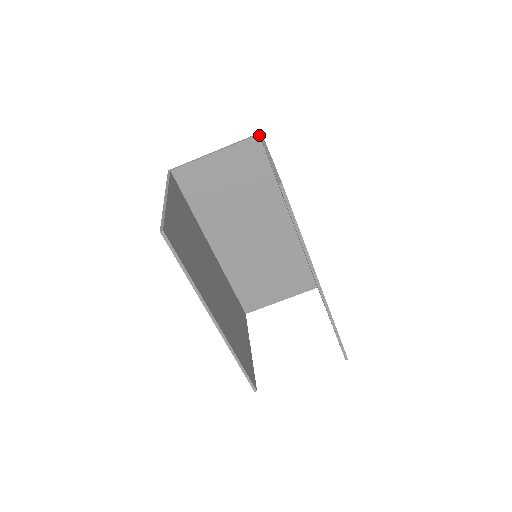
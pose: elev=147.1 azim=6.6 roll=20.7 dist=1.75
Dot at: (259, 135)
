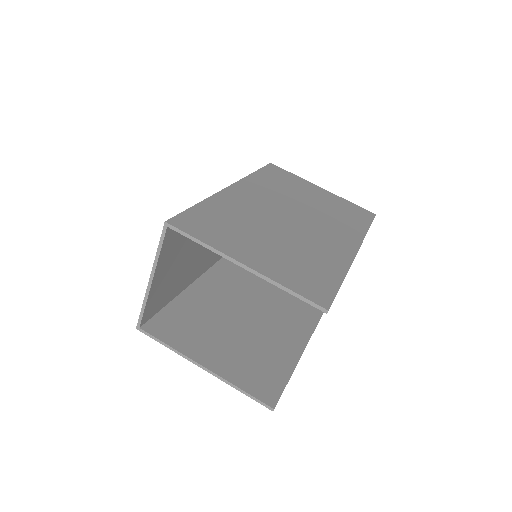
Dot at: (168, 227)
